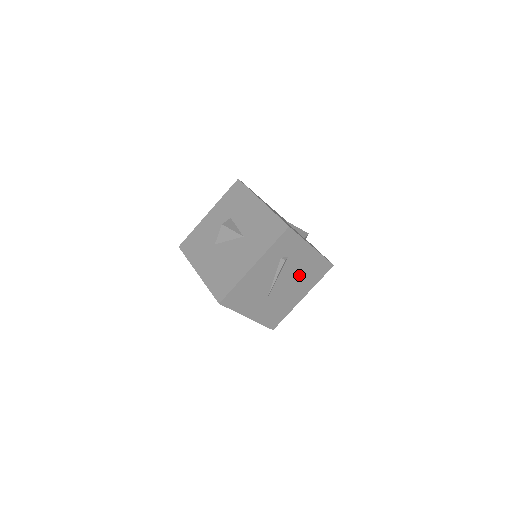
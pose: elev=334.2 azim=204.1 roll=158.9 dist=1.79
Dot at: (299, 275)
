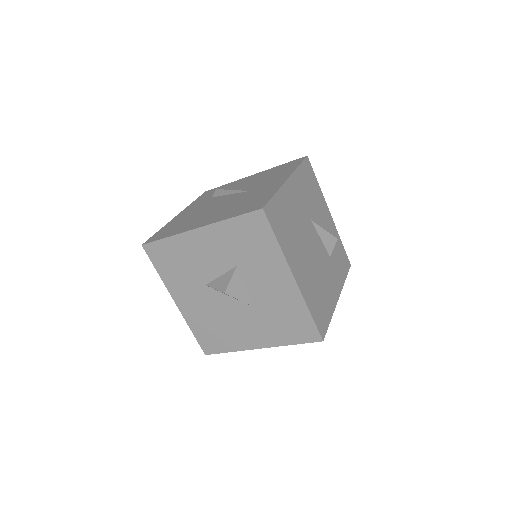
Dot at: occluded
